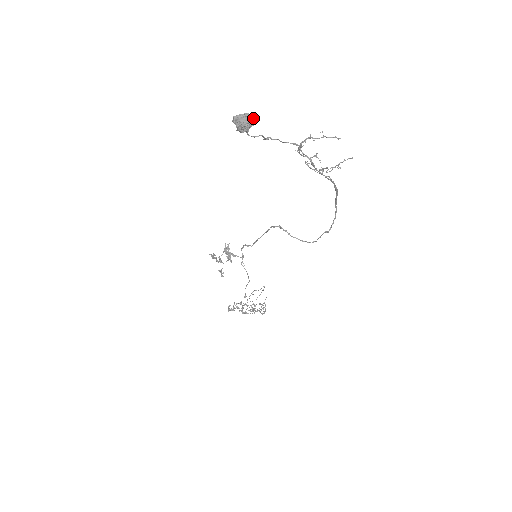
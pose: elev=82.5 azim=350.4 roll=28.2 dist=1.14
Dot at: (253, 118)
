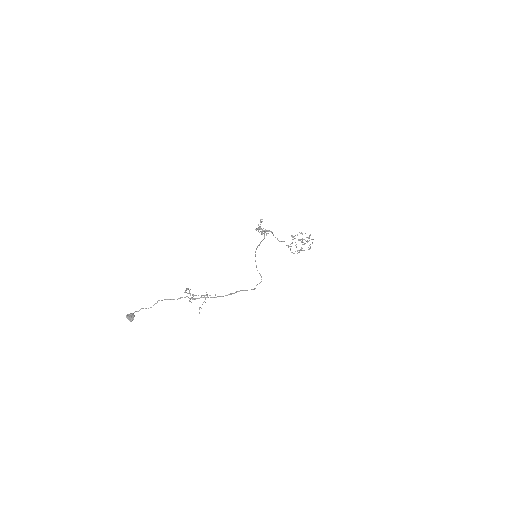
Dot at: (131, 319)
